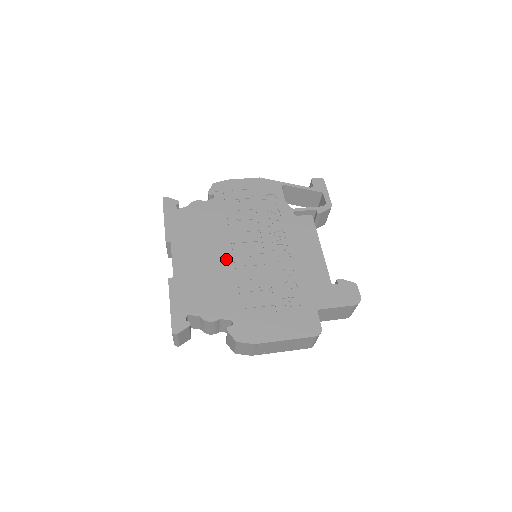
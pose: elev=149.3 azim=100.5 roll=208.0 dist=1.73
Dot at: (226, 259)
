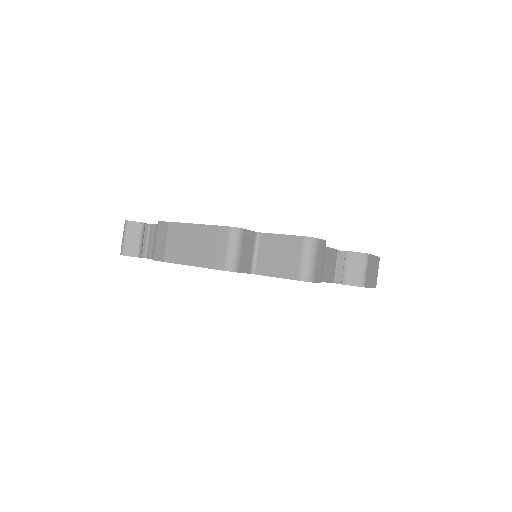
Dot at: occluded
